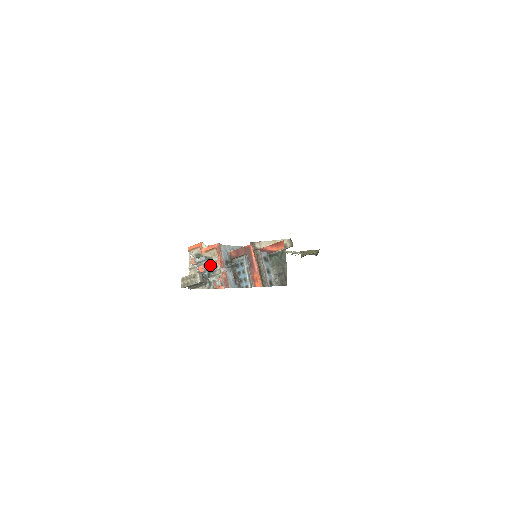
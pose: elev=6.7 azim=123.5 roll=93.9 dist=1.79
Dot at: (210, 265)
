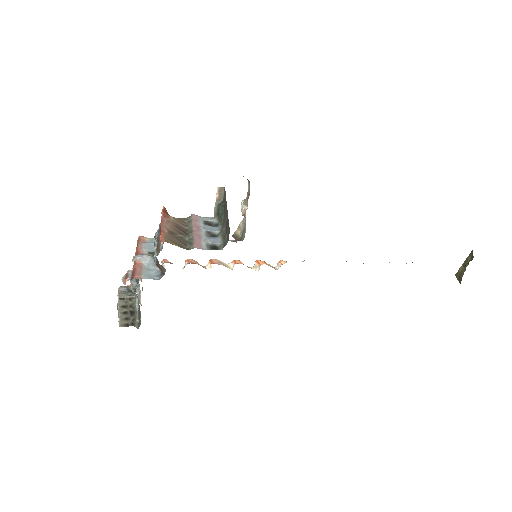
Dot at: (132, 269)
